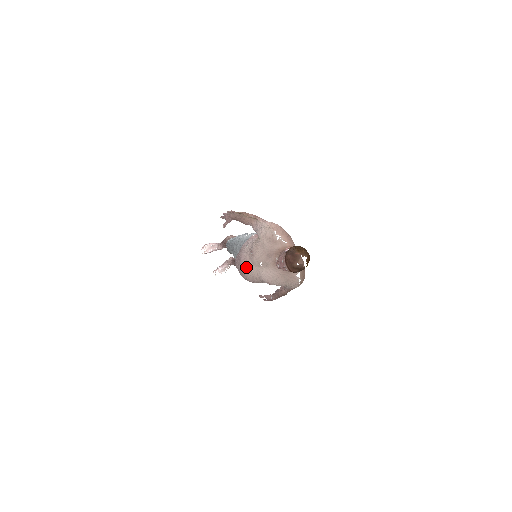
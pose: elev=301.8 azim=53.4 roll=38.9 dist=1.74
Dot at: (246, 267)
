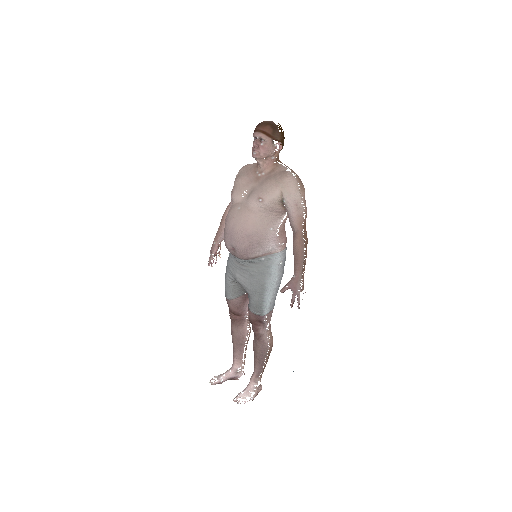
Dot at: (231, 213)
